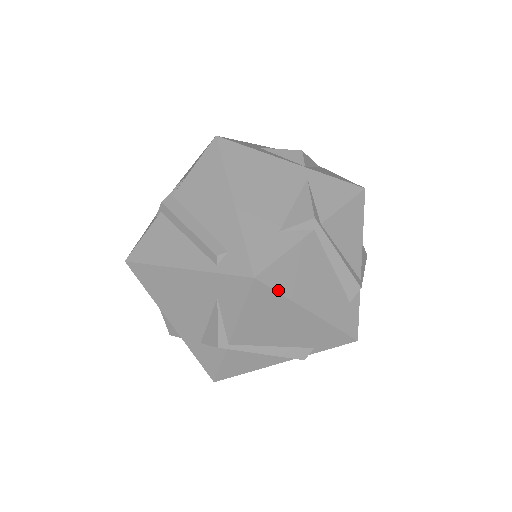
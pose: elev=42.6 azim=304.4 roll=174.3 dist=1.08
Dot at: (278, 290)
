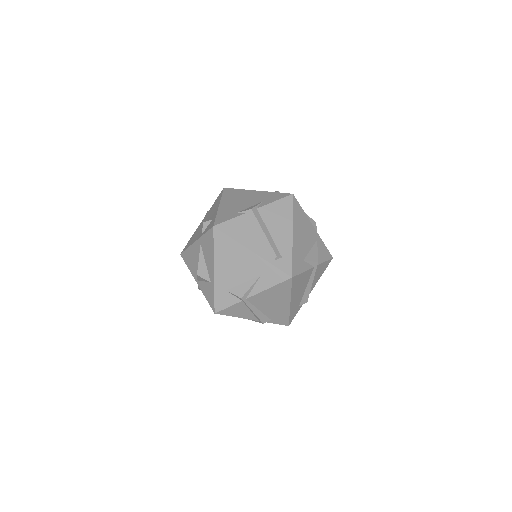
Dot at: (292, 287)
